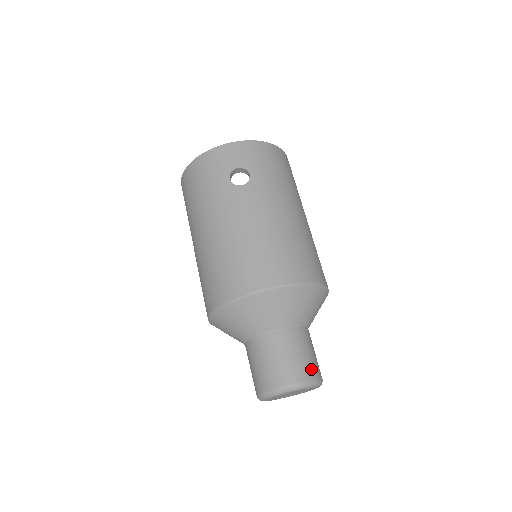
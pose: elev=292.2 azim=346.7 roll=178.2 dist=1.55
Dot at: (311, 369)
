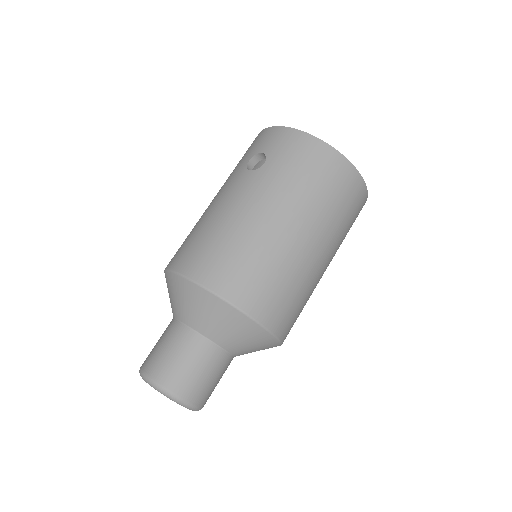
Dot at: (175, 379)
